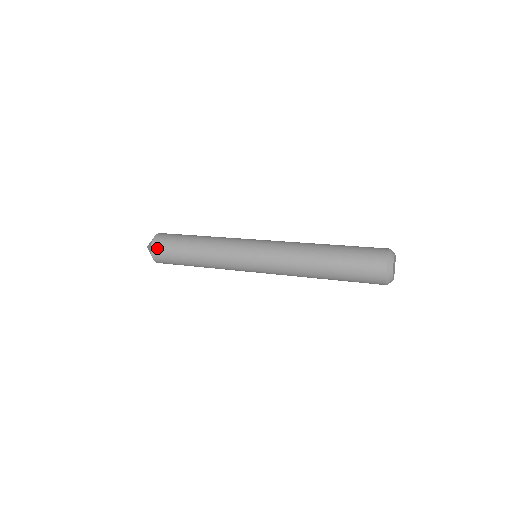
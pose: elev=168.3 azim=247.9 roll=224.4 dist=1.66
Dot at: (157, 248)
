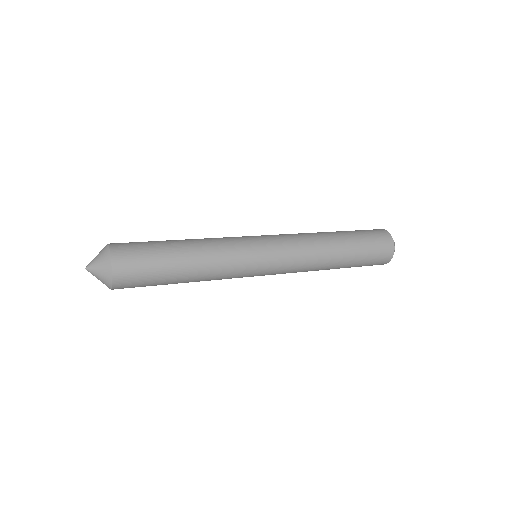
Dot at: (123, 255)
